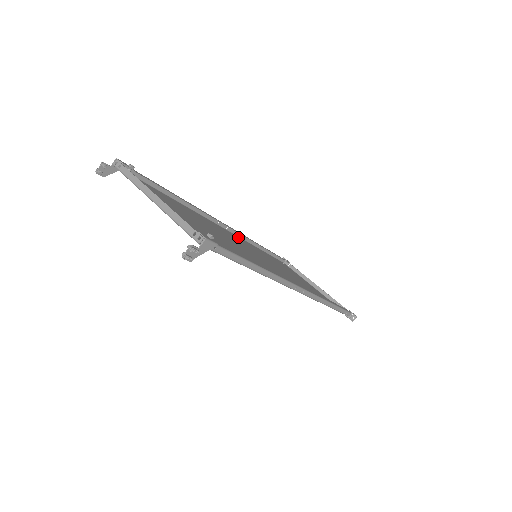
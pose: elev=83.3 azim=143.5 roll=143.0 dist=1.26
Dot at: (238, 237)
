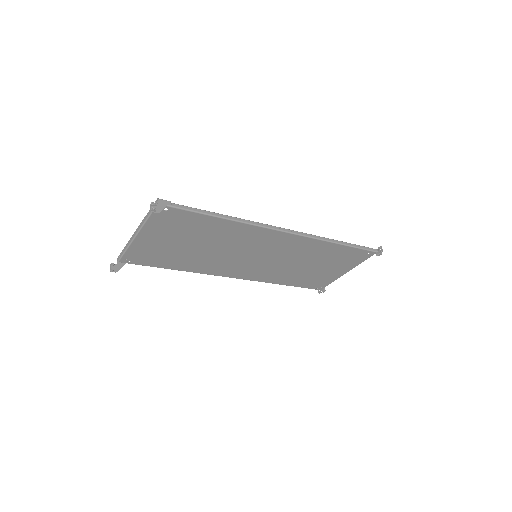
Dot at: (253, 279)
